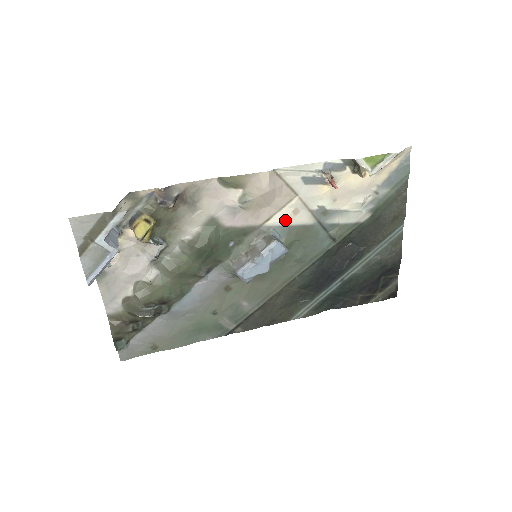
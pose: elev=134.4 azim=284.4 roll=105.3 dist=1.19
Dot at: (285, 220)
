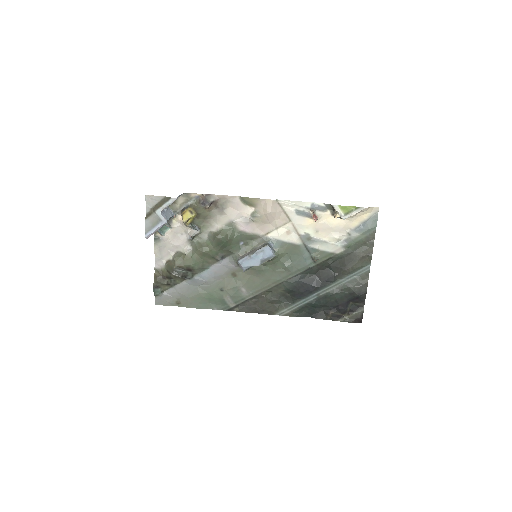
Dot at: (280, 236)
